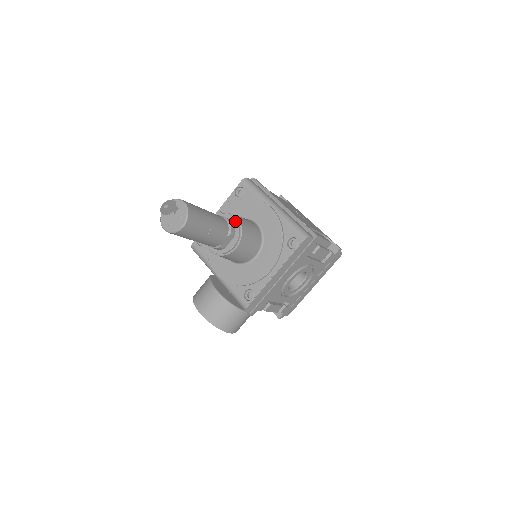
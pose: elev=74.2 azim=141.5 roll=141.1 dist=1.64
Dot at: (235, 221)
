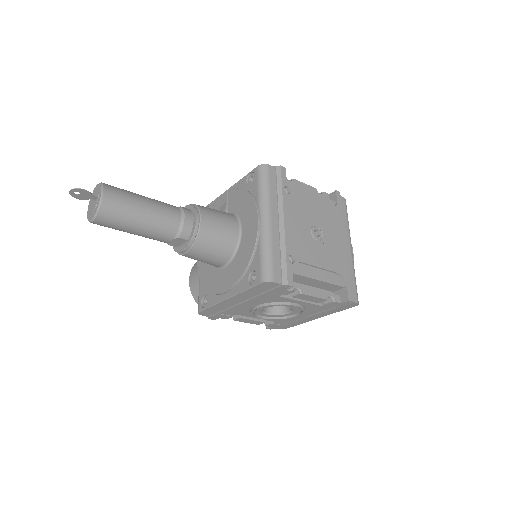
Dot at: (195, 223)
